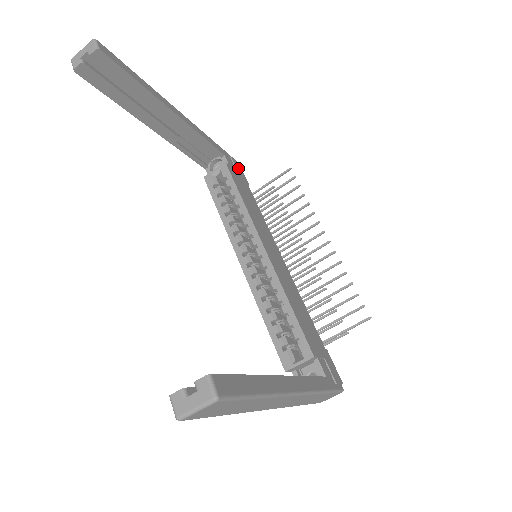
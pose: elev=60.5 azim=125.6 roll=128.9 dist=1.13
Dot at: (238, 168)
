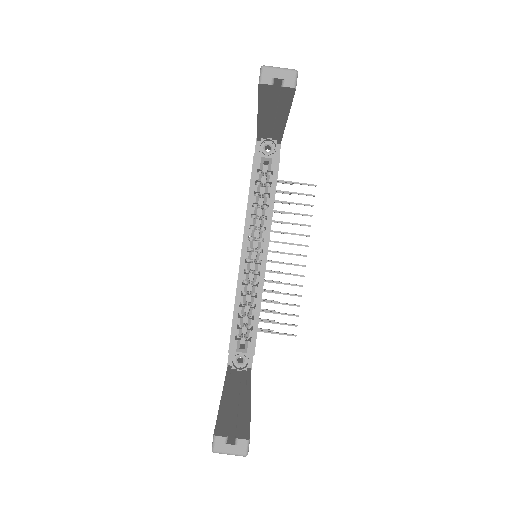
Dot at: occluded
